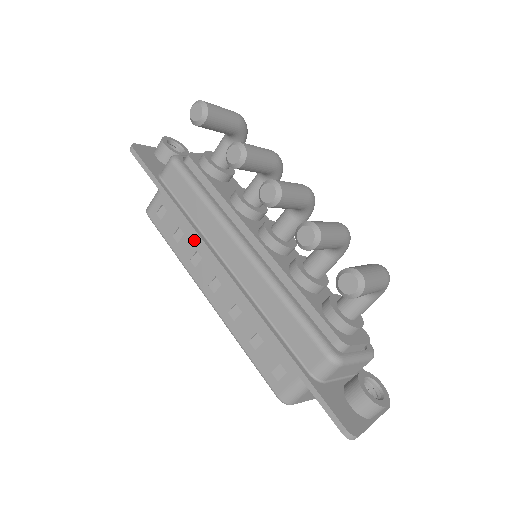
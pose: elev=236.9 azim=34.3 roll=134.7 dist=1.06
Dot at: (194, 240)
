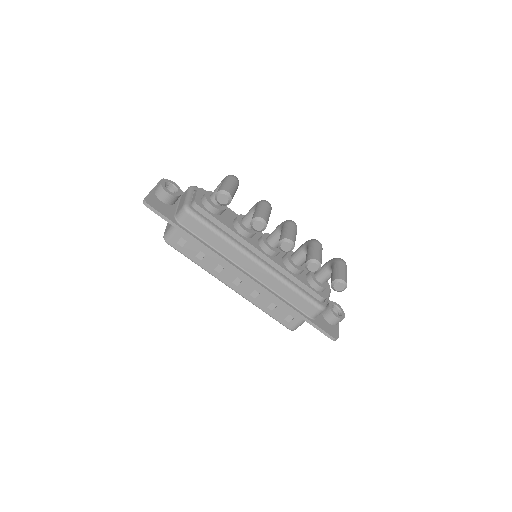
Dot at: (215, 258)
